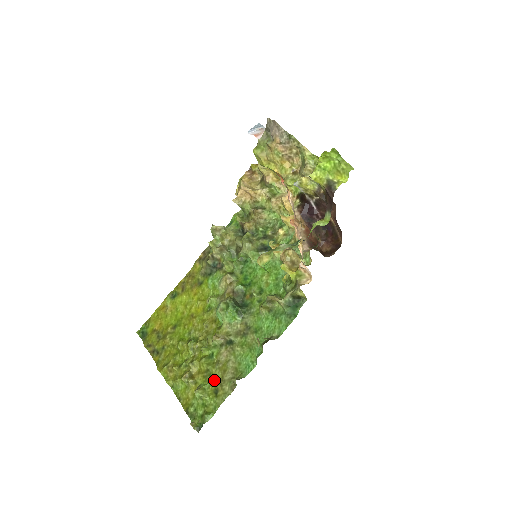
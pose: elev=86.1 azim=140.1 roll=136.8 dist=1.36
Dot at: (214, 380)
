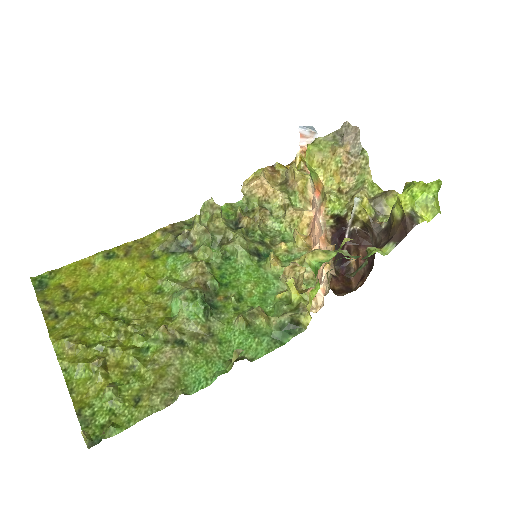
Dot at: (140, 383)
